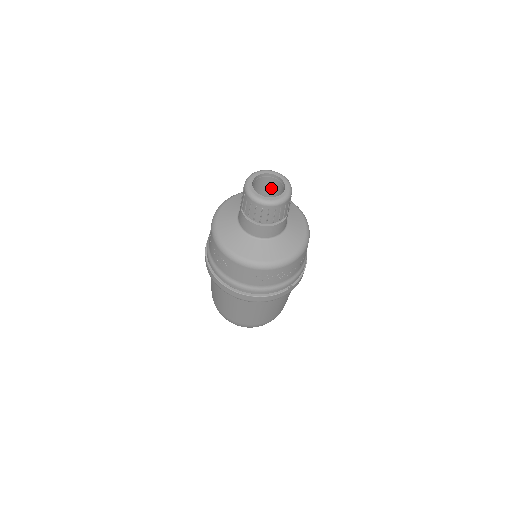
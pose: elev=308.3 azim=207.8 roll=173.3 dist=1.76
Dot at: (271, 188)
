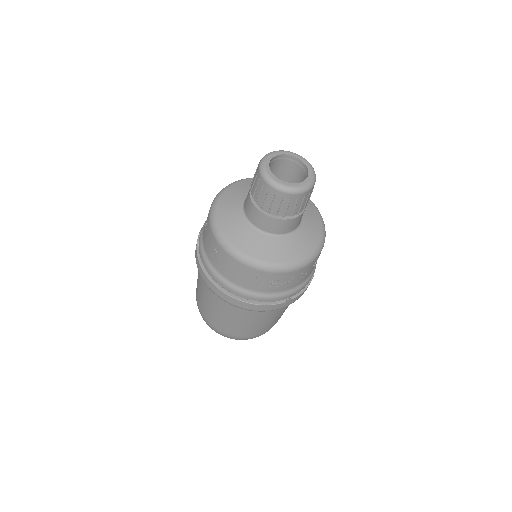
Dot at: (291, 175)
